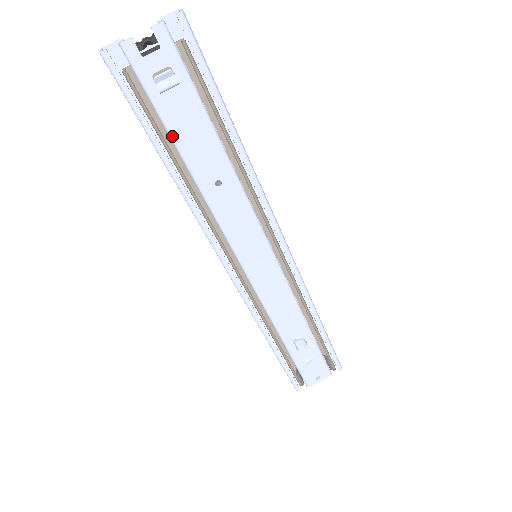
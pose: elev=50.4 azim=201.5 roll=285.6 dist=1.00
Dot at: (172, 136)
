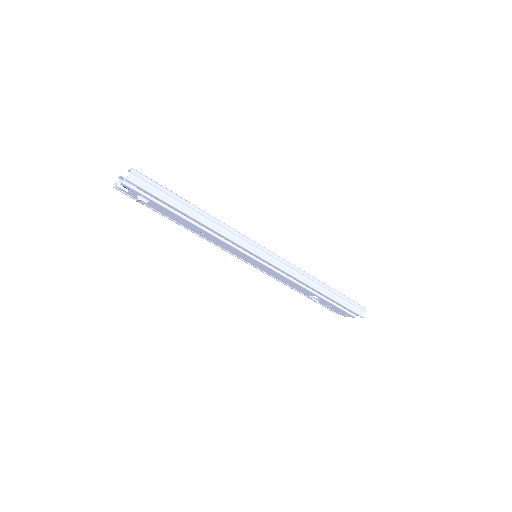
Dot at: occluded
